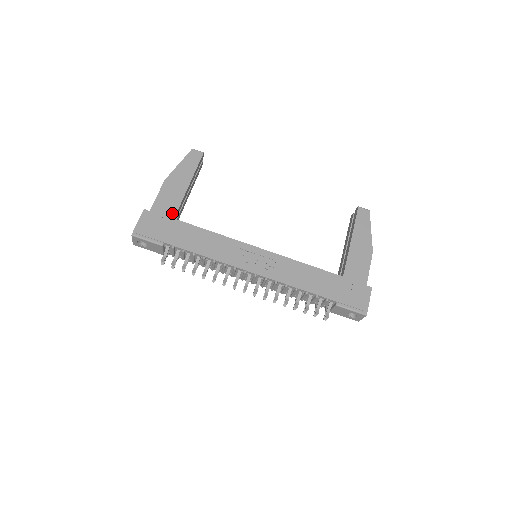
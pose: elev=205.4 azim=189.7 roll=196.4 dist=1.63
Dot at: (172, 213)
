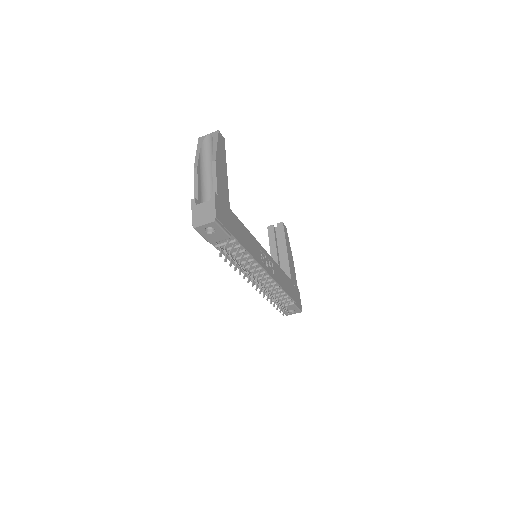
Dot at: (228, 202)
